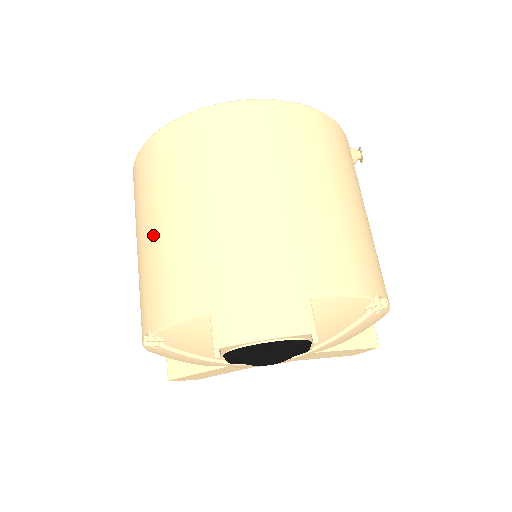
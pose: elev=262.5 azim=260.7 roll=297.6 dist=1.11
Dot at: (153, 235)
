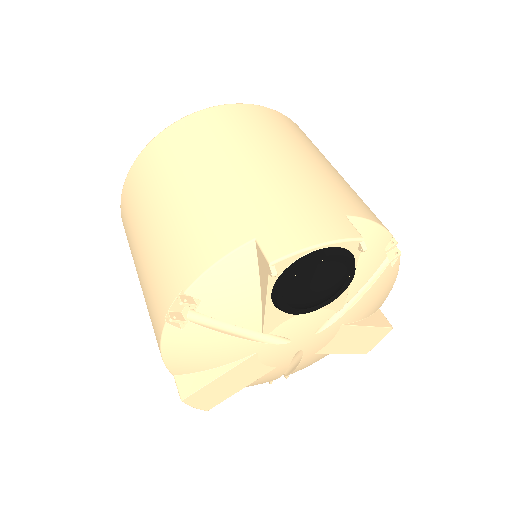
Dot at: (168, 210)
